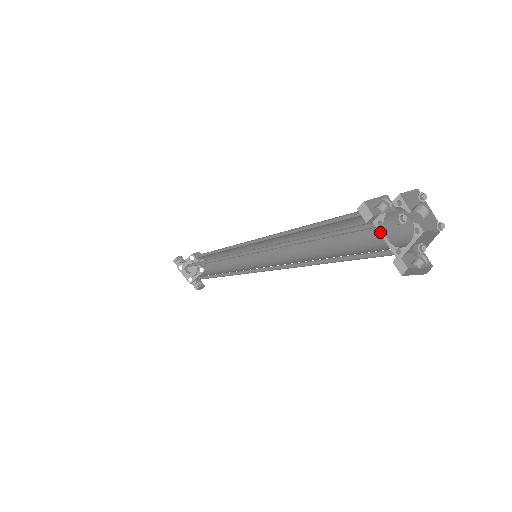
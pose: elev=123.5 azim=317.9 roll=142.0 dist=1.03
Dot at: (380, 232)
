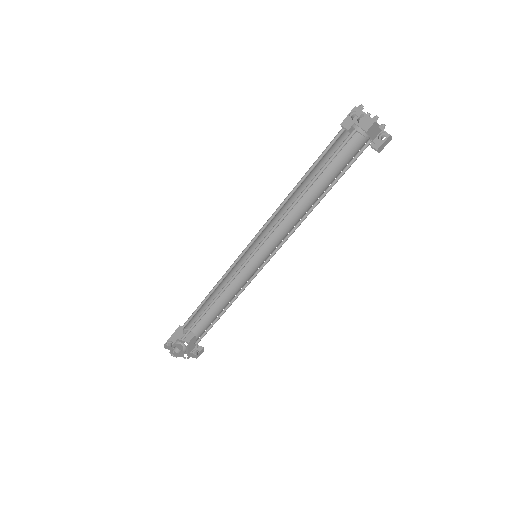
Dot at: occluded
